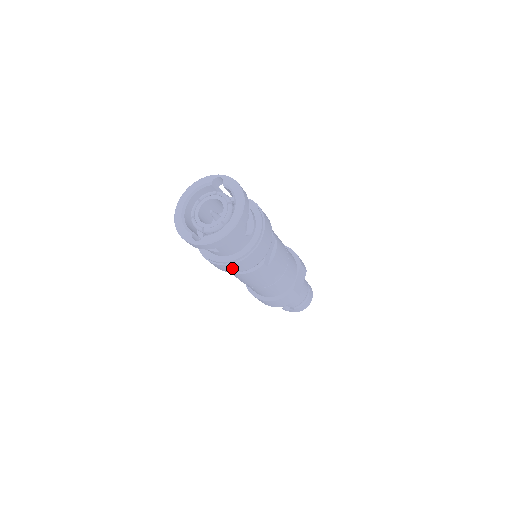
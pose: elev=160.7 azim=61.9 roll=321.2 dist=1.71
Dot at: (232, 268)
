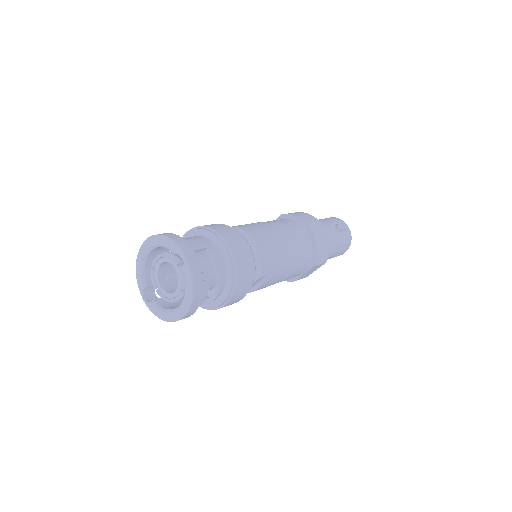
Dot at: occluded
